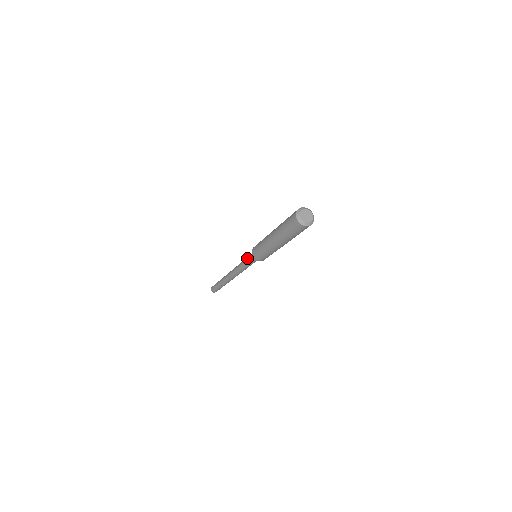
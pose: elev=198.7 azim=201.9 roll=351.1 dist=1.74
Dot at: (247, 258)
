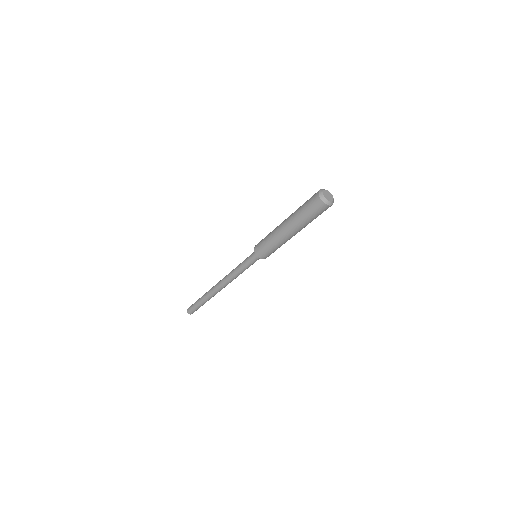
Dot at: (246, 258)
